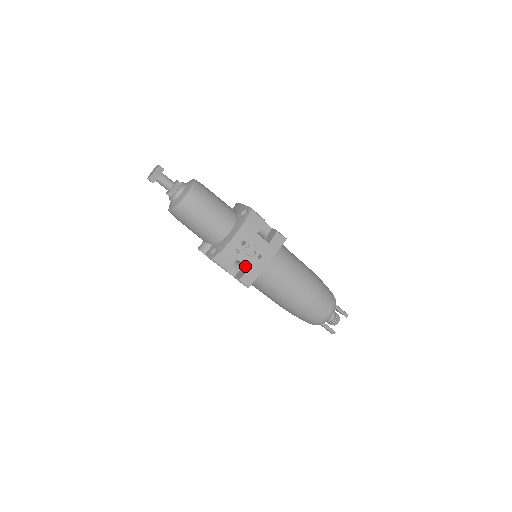
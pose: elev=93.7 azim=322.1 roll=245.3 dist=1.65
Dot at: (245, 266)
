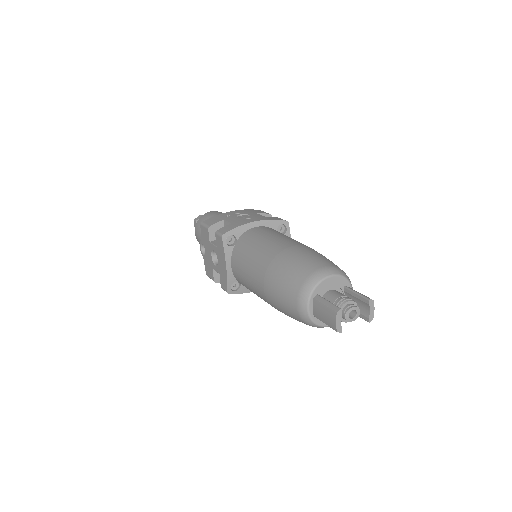
Dot at: occluded
